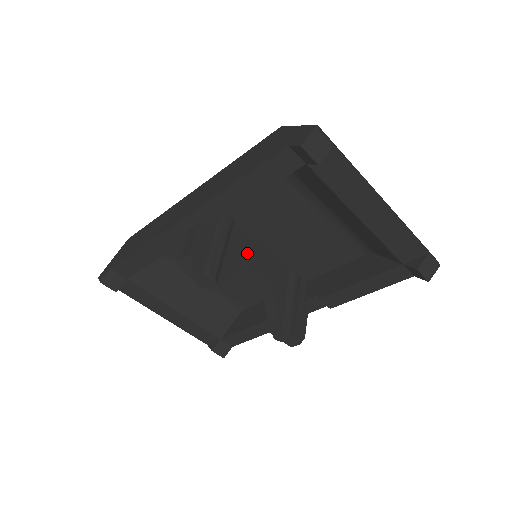
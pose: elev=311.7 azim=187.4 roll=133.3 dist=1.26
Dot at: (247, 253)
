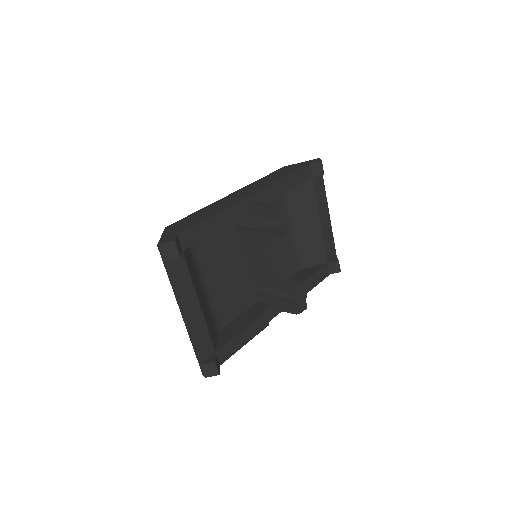
Dot at: occluded
